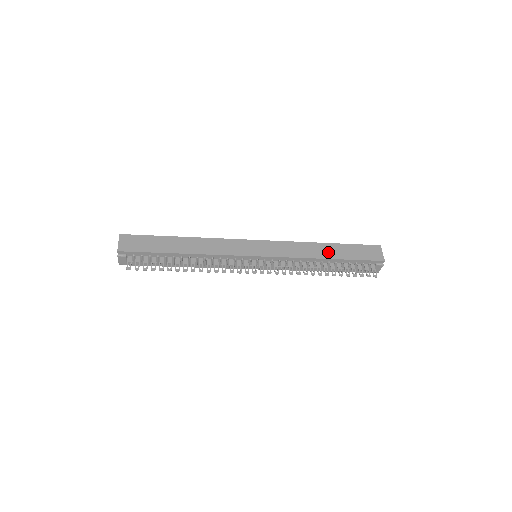
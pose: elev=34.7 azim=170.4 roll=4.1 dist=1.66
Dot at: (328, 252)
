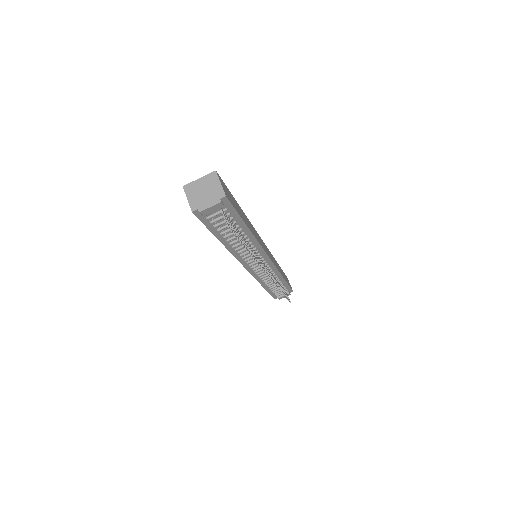
Dot at: (281, 272)
